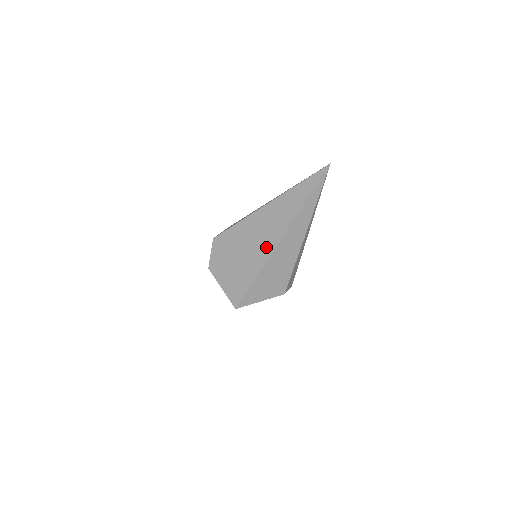
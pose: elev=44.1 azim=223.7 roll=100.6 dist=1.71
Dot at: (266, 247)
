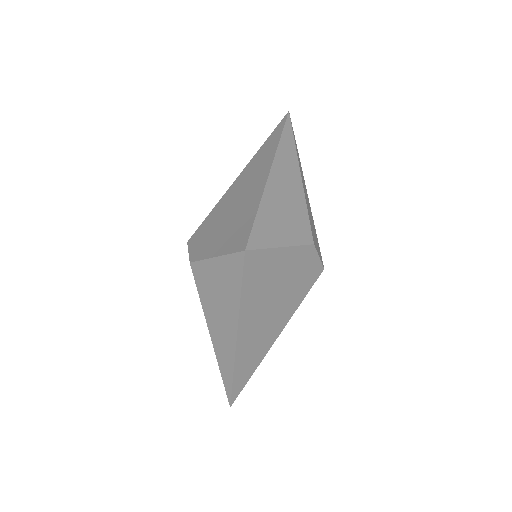
Dot at: (256, 187)
